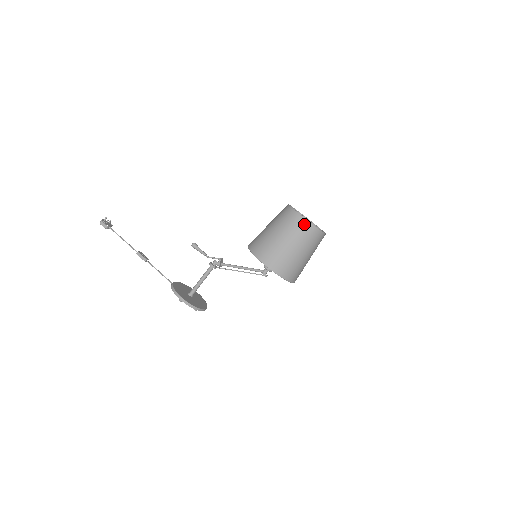
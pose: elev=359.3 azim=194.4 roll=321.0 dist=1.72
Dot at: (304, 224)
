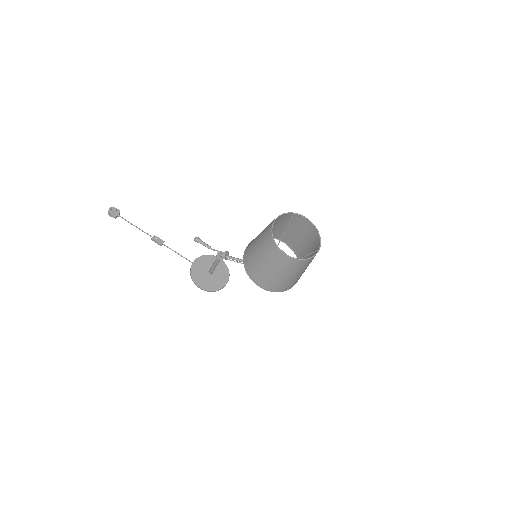
Dot at: (288, 260)
